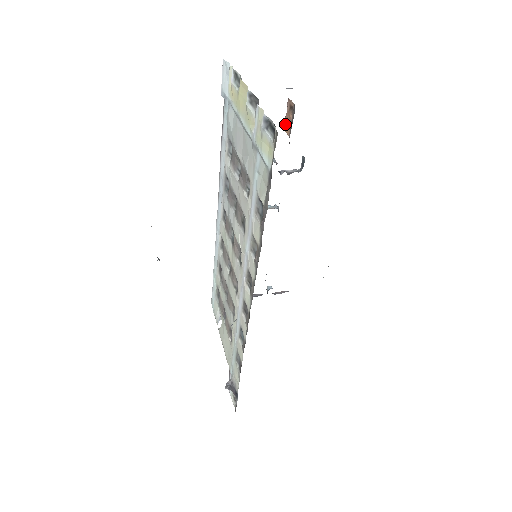
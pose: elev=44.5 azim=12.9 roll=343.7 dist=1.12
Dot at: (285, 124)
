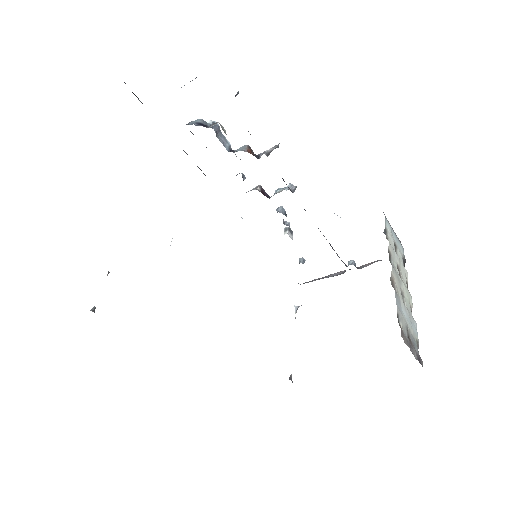
Dot at: occluded
